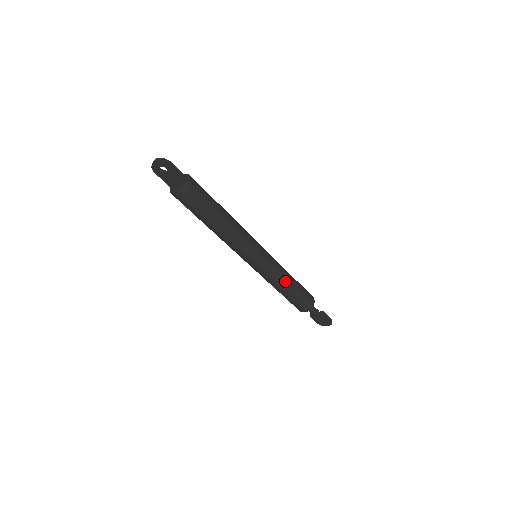
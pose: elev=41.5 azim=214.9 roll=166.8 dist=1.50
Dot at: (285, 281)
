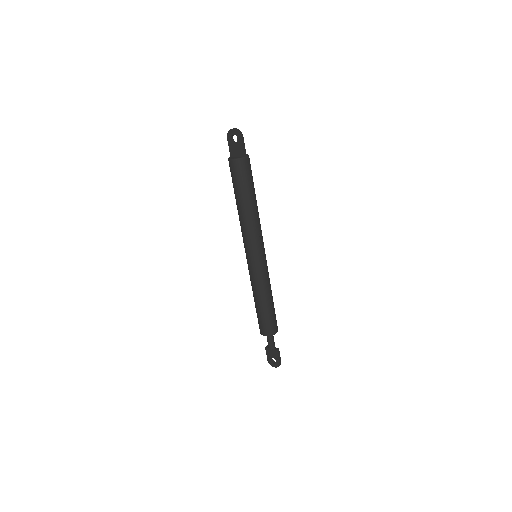
Dot at: (265, 292)
